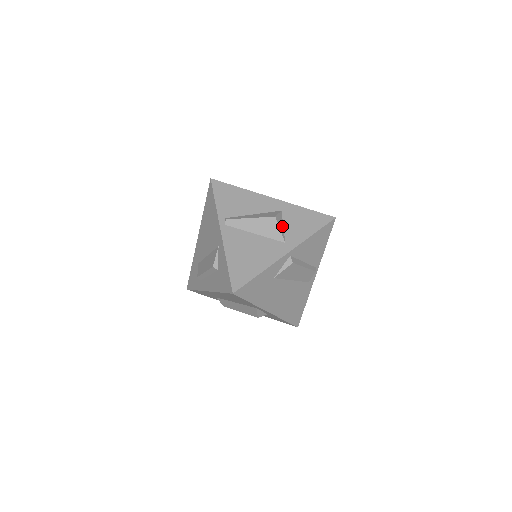
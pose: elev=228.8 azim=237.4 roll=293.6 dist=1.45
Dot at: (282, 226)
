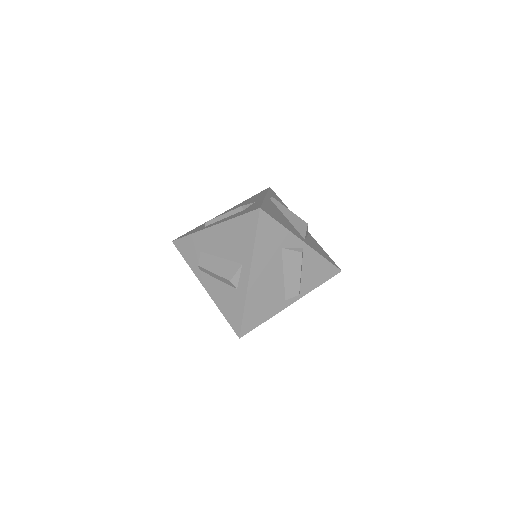
Dot at: (306, 235)
